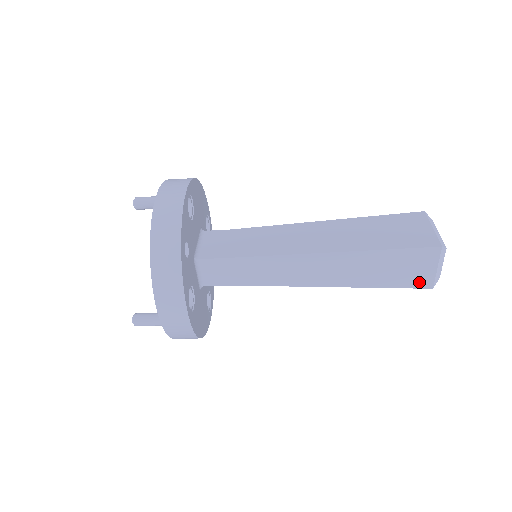
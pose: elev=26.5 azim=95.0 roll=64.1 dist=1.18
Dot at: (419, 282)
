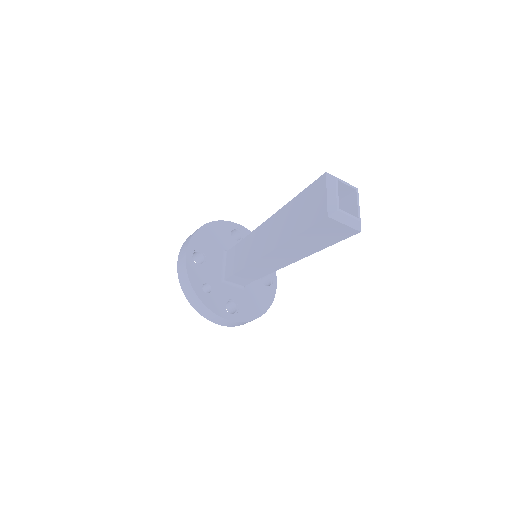
Dot at: (346, 234)
